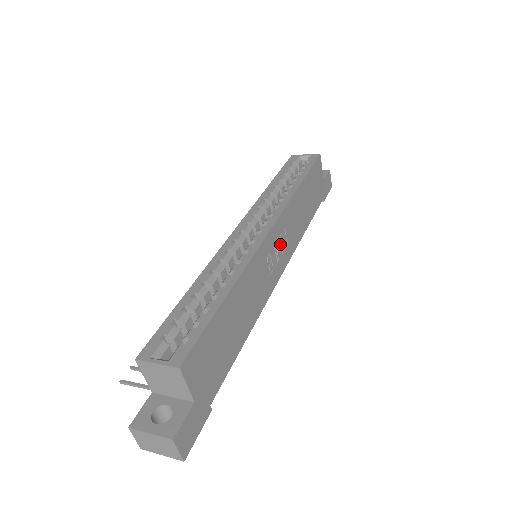
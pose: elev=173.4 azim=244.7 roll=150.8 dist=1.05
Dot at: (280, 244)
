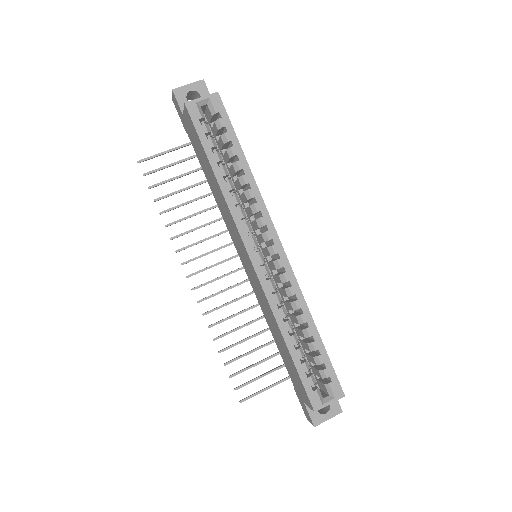
Dot at: occluded
